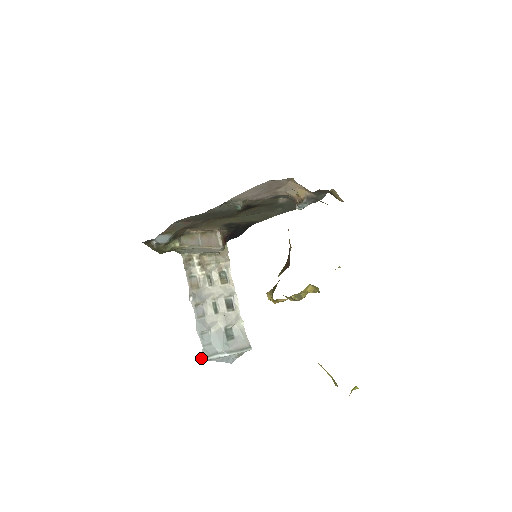
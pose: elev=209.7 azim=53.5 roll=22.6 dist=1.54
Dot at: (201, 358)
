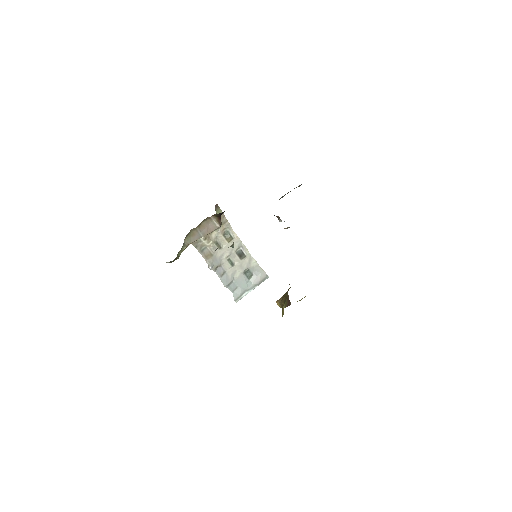
Dot at: (235, 301)
